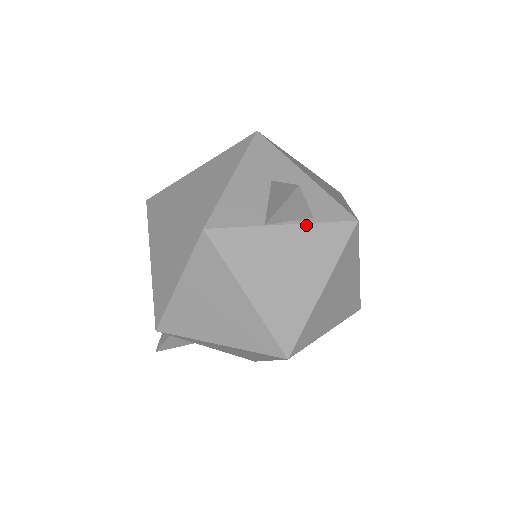
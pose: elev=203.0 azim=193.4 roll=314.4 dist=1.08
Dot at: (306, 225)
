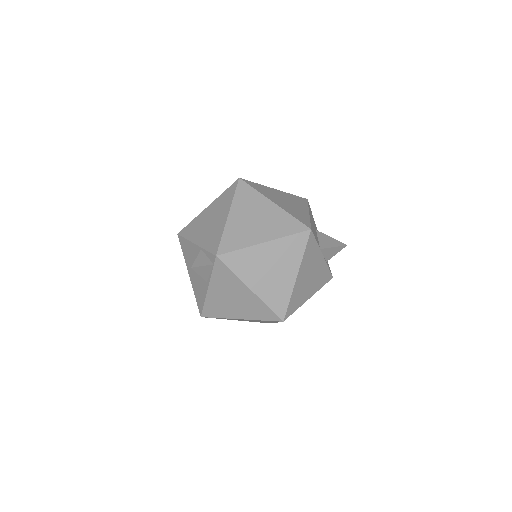
Dot at: (326, 263)
